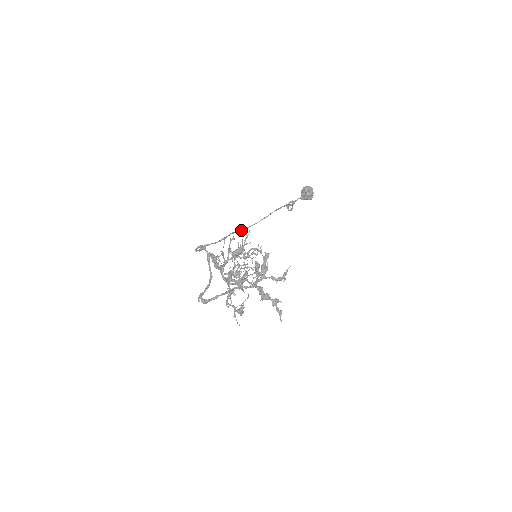
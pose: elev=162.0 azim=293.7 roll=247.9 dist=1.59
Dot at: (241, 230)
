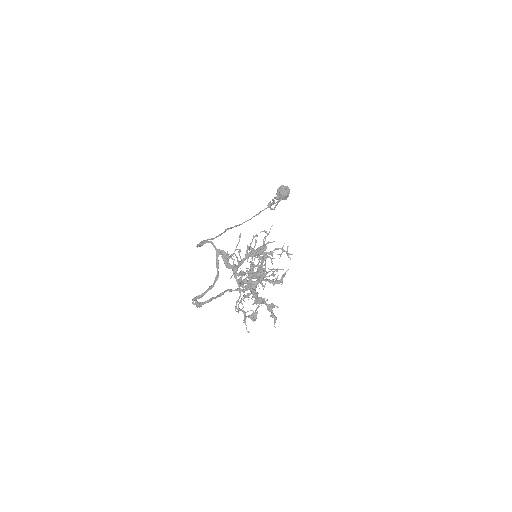
Dot at: (235, 226)
